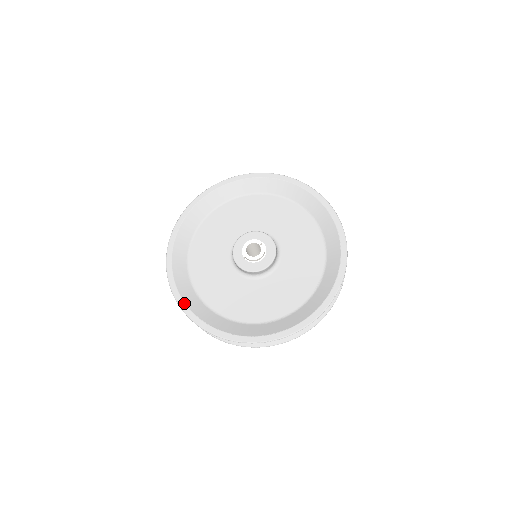
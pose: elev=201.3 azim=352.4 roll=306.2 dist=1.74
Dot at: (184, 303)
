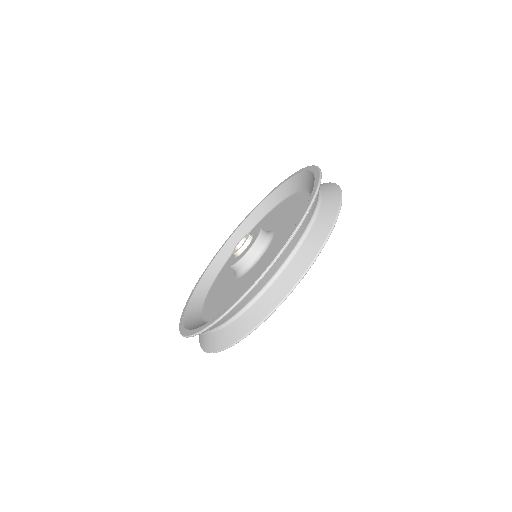
Dot at: (187, 305)
